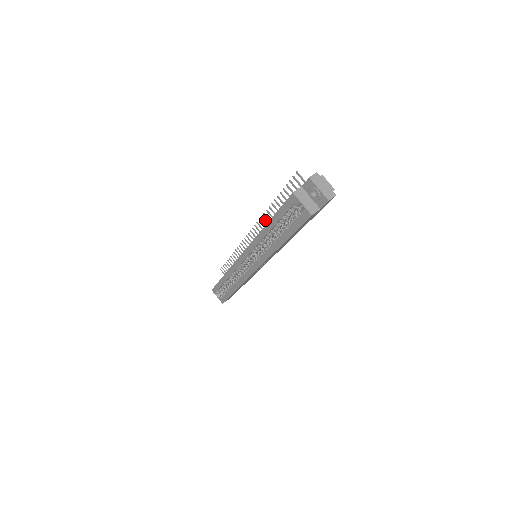
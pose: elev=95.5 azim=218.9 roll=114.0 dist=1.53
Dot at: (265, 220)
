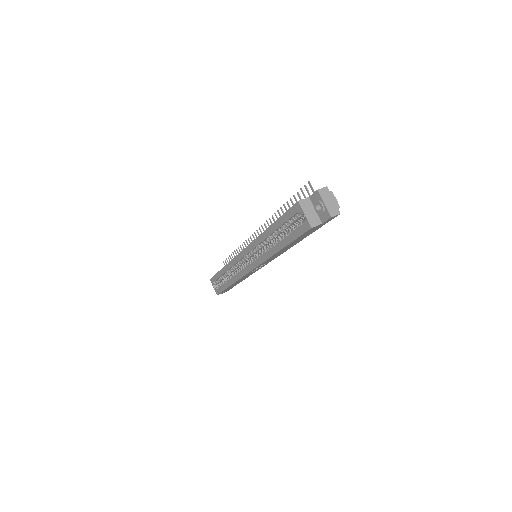
Dot at: (272, 223)
